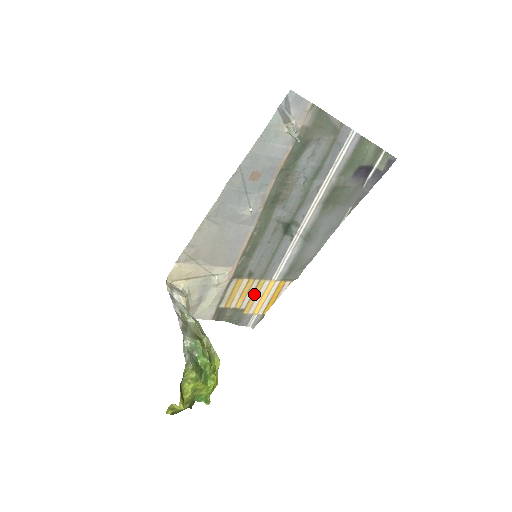
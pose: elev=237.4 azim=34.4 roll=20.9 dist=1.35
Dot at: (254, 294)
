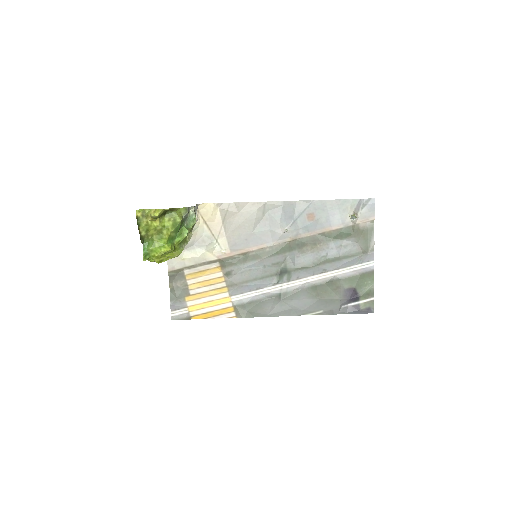
Dot at: (209, 292)
